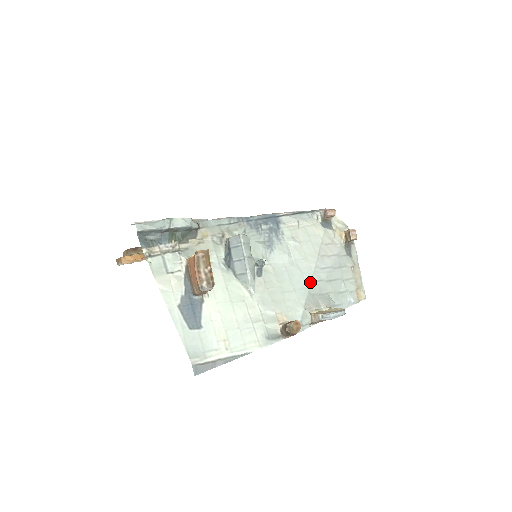
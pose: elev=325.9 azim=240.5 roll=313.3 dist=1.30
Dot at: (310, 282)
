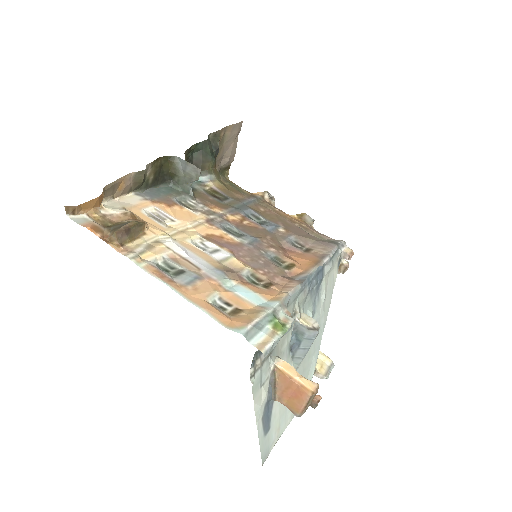
Dot at: occluded
